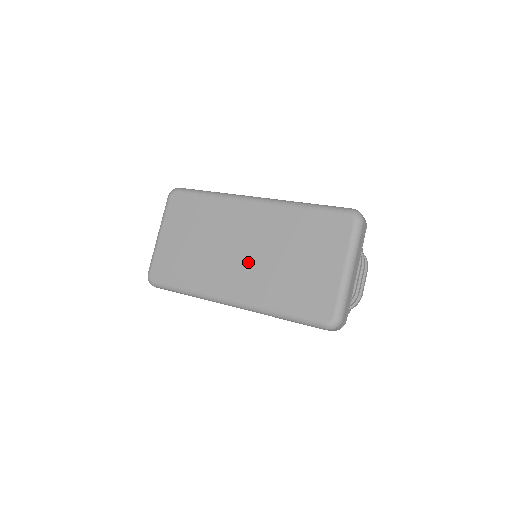
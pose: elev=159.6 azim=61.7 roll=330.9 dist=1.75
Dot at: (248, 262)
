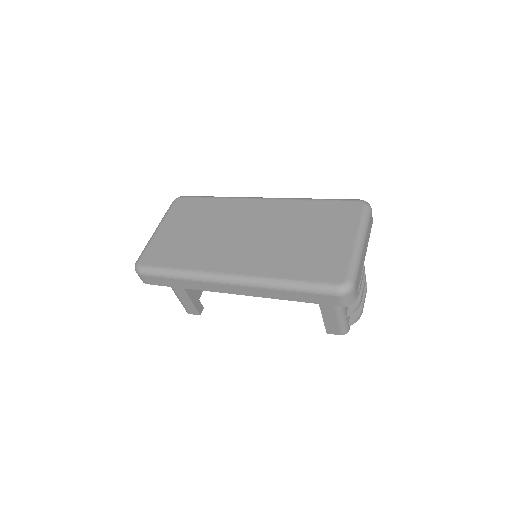
Dot at: (253, 242)
